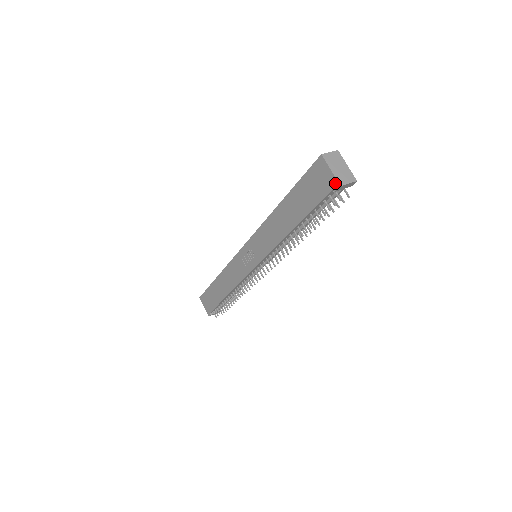
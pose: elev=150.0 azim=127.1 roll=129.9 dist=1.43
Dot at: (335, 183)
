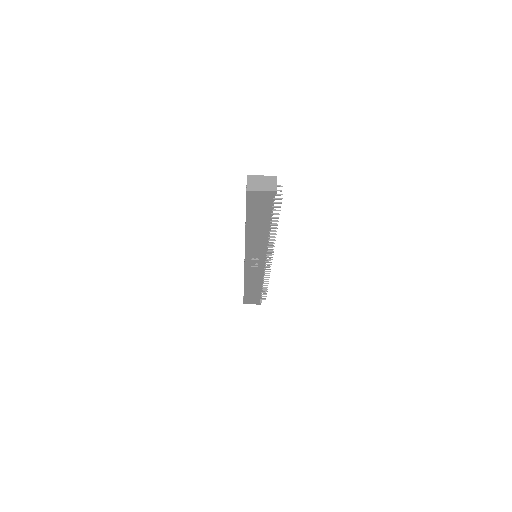
Dot at: (272, 193)
